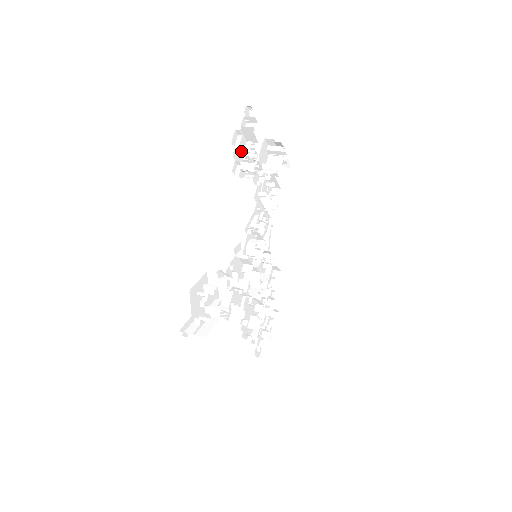
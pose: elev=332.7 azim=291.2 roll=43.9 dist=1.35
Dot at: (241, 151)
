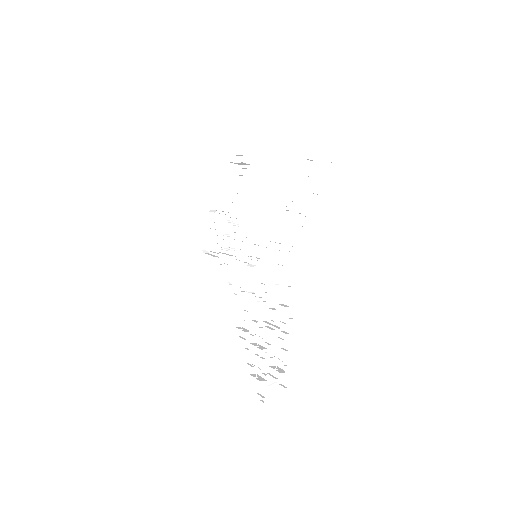
Dot at: occluded
